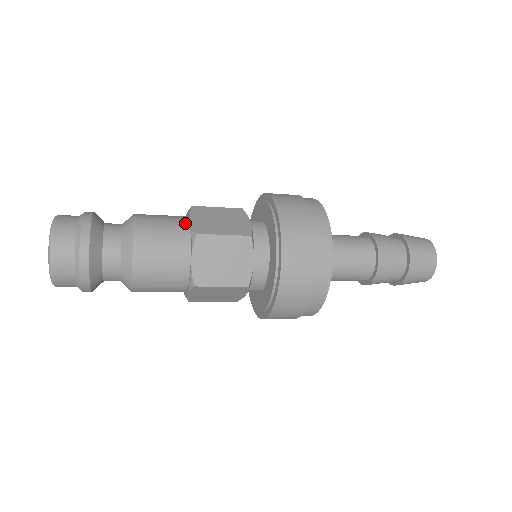
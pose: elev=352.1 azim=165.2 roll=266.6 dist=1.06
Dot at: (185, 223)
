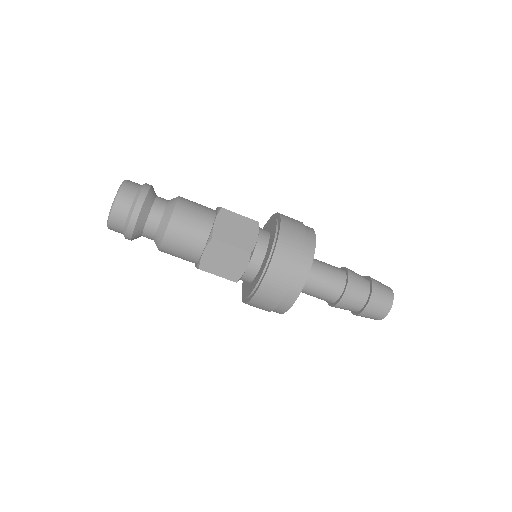
Dot at: occluded
